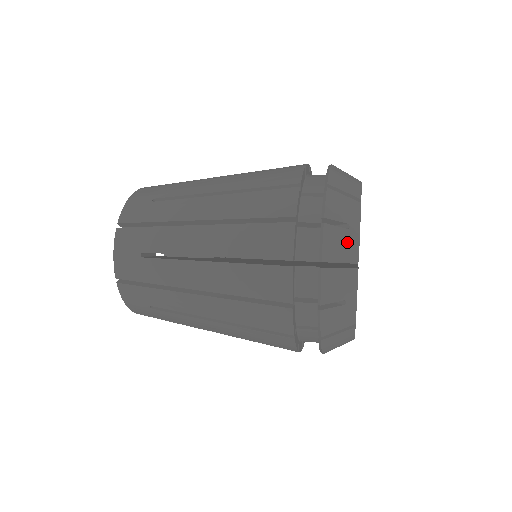
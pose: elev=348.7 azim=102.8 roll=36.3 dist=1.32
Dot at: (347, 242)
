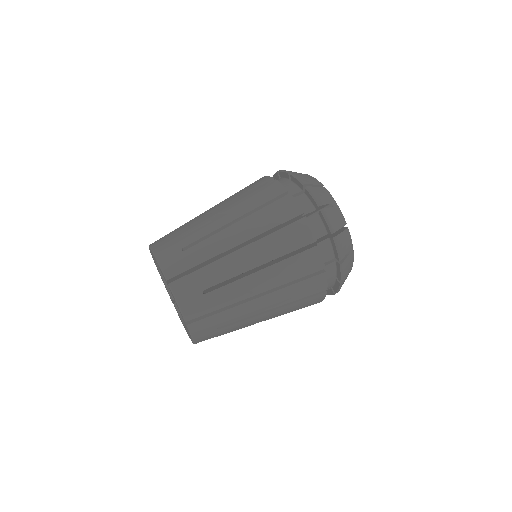
Dot at: (350, 261)
